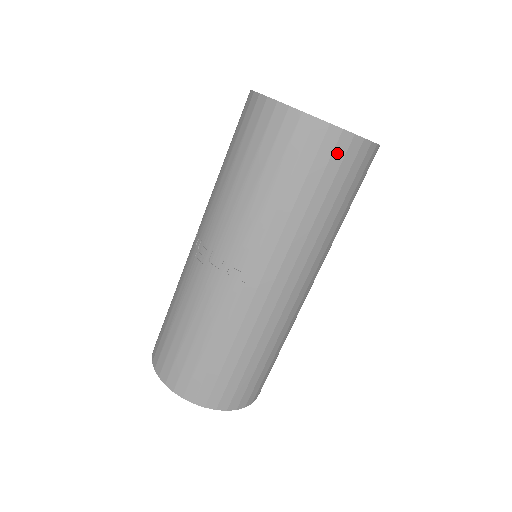
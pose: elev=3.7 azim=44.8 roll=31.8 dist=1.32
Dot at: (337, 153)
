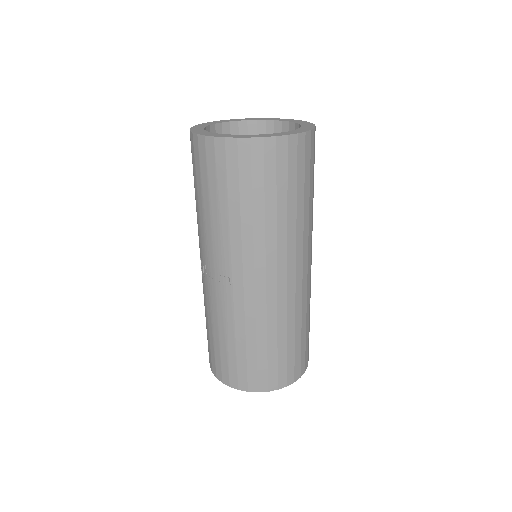
Dot at: (255, 158)
